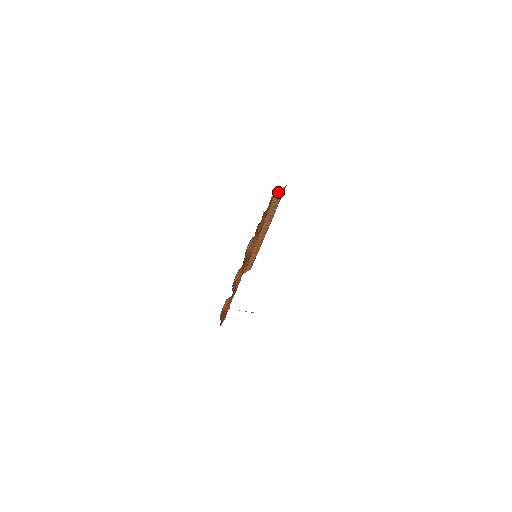
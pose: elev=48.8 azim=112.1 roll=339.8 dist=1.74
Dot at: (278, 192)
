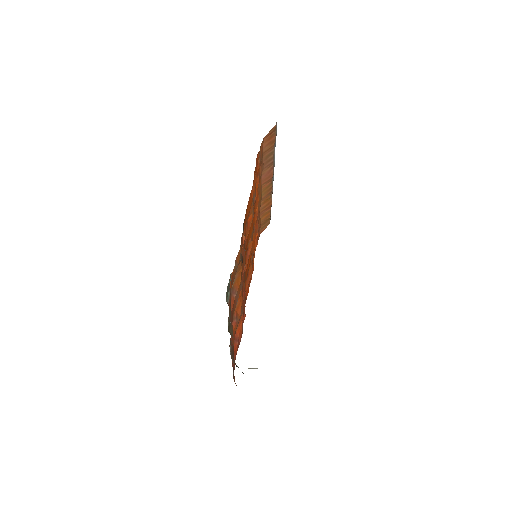
Dot at: (267, 136)
